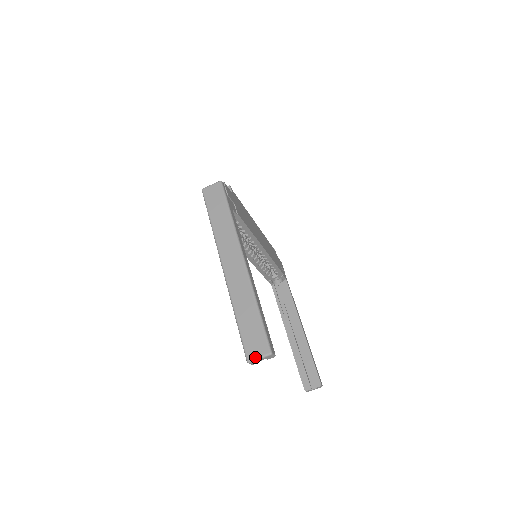
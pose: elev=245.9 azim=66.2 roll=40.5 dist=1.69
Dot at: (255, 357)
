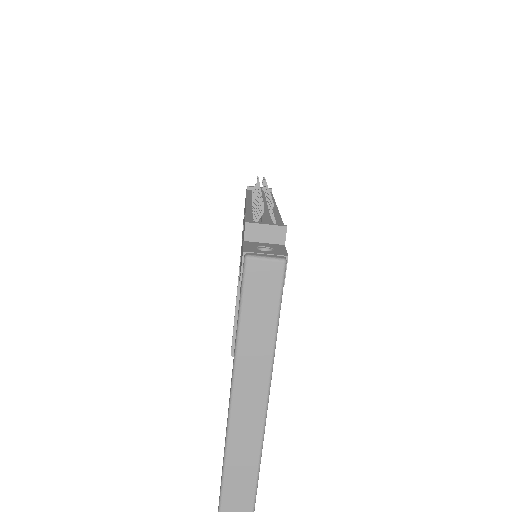
Dot at: out of frame
